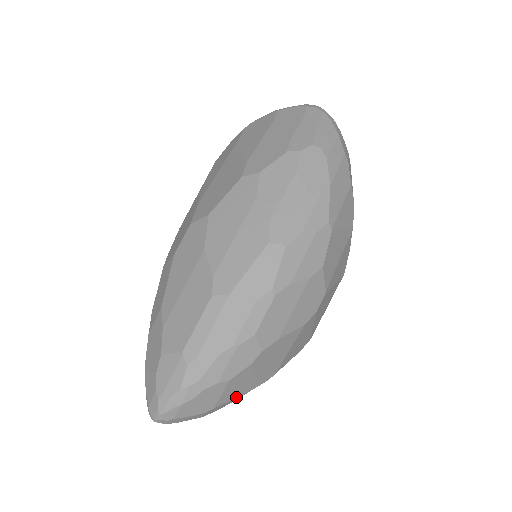
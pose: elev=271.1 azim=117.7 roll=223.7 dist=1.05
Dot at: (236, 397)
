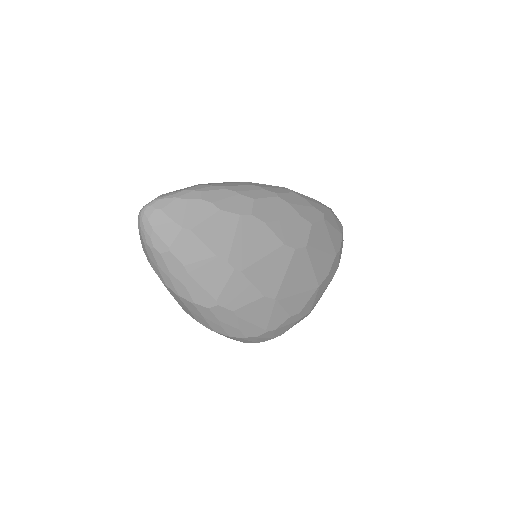
Dot at: (208, 246)
